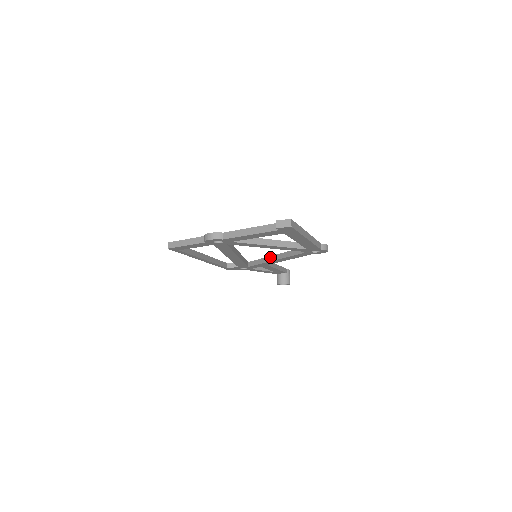
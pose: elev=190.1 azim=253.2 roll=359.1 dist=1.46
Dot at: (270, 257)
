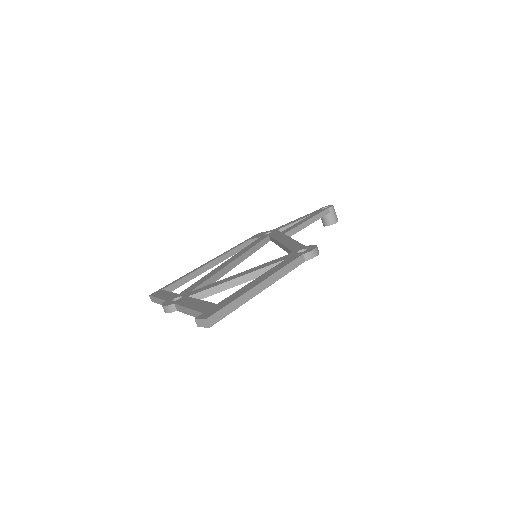
Dot at: (278, 243)
